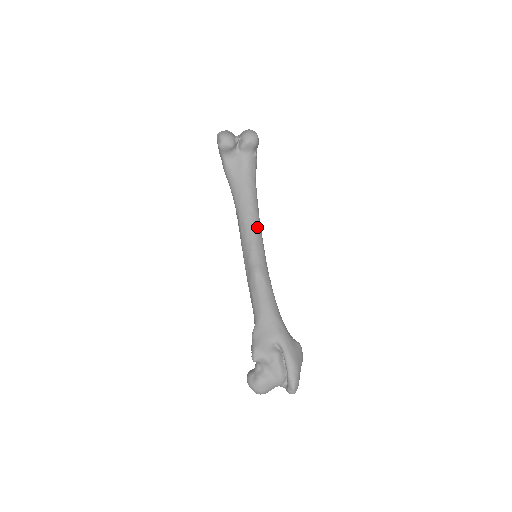
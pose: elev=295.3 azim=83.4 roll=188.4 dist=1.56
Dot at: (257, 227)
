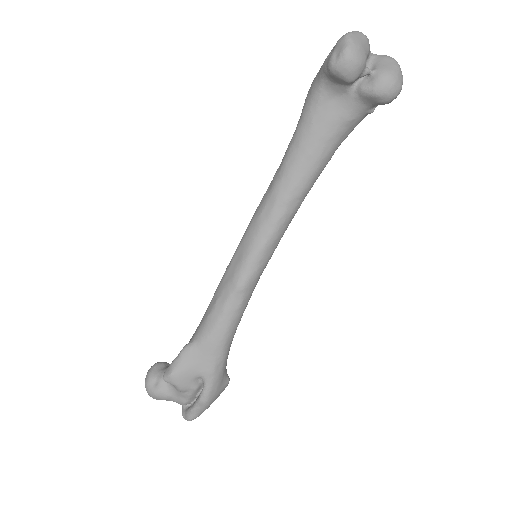
Dot at: (286, 223)
